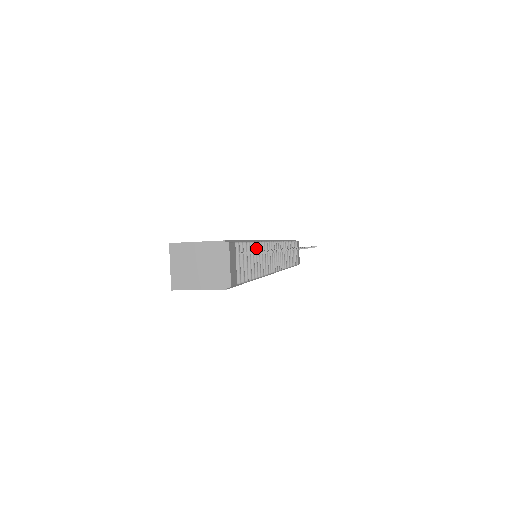
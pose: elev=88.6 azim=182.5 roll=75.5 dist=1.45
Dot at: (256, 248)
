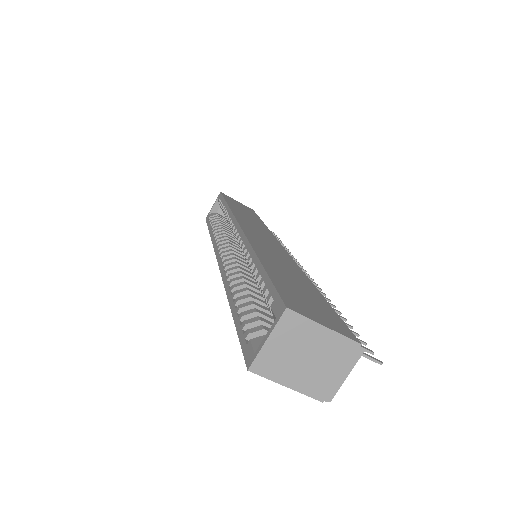
Dot at: occluded
